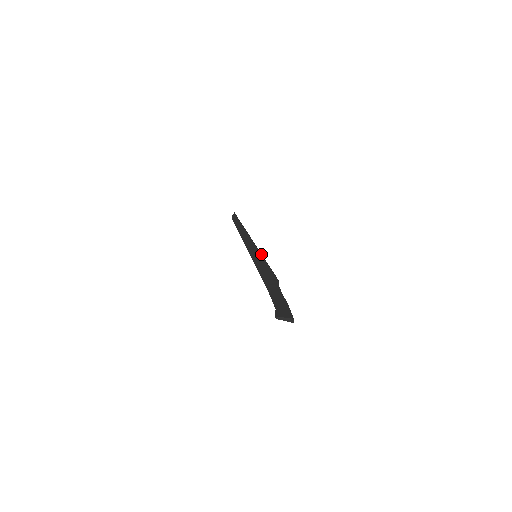
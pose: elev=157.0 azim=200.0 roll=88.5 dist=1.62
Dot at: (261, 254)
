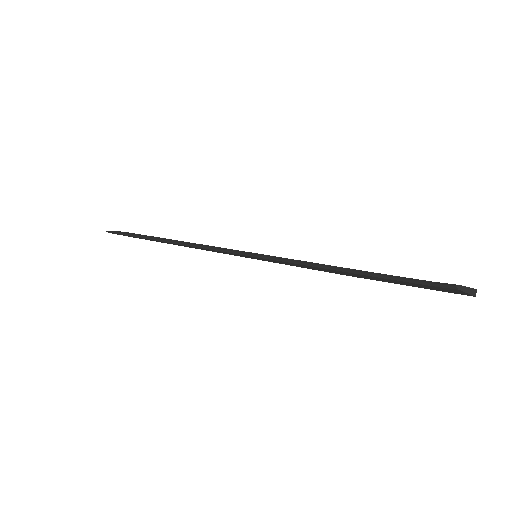
Dot at: occluded
